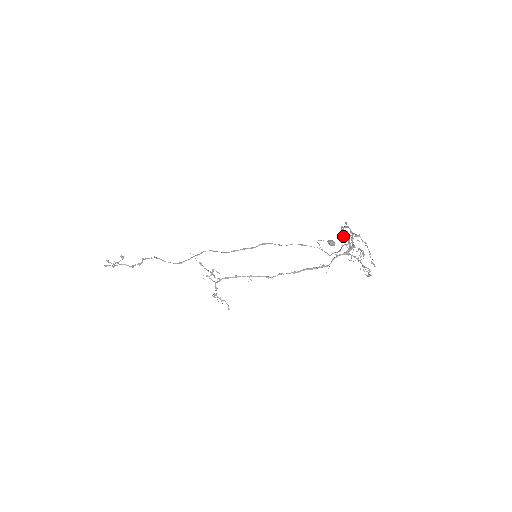
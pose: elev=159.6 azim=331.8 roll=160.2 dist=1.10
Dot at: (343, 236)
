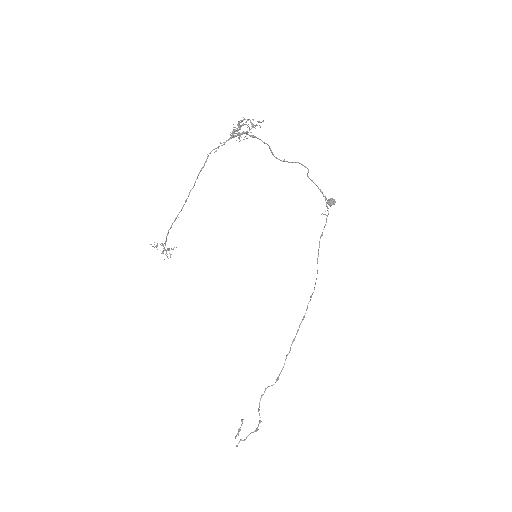
Dot at: occluded
